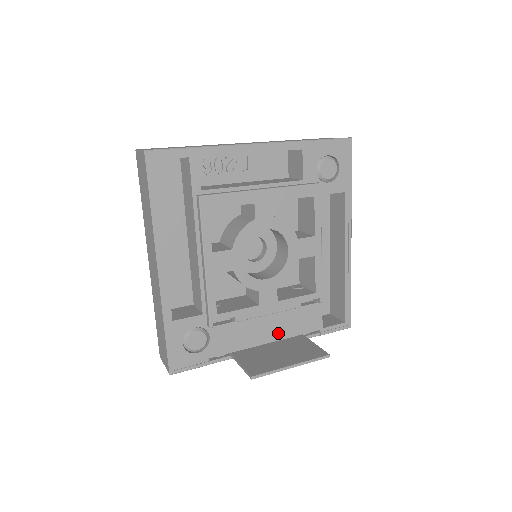
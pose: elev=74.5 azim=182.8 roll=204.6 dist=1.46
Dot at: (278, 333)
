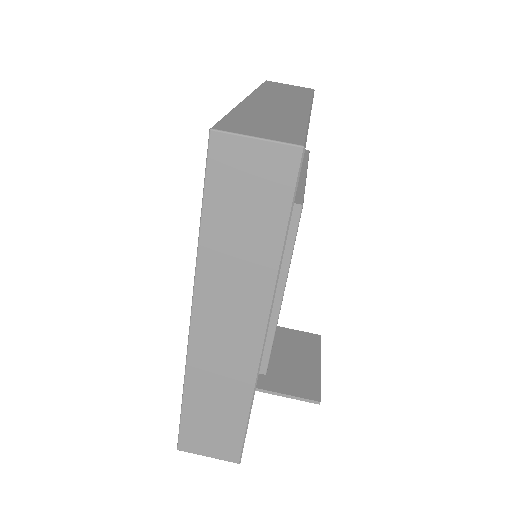
Dot at: occluded
